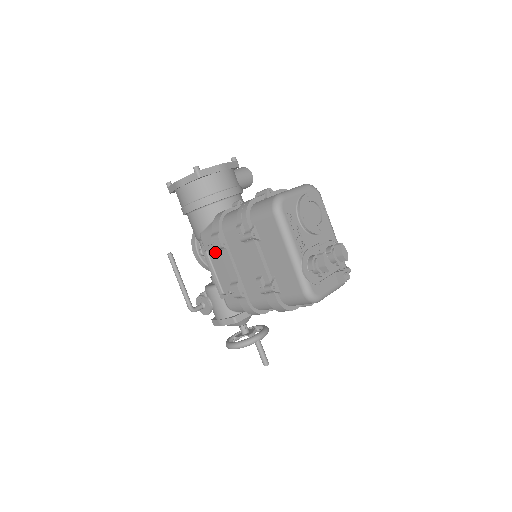
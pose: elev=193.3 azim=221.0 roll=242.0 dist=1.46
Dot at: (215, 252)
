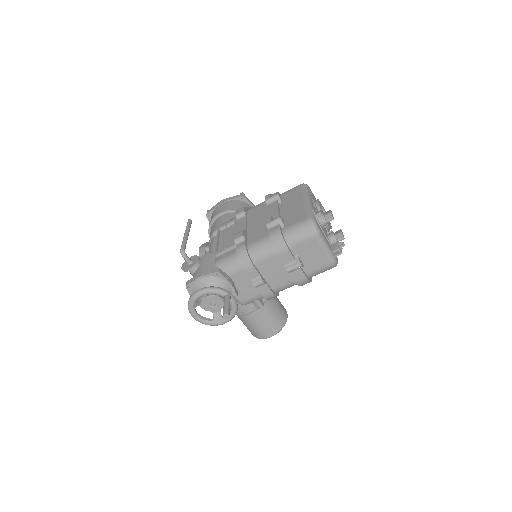
Dot at: (230, 228)
